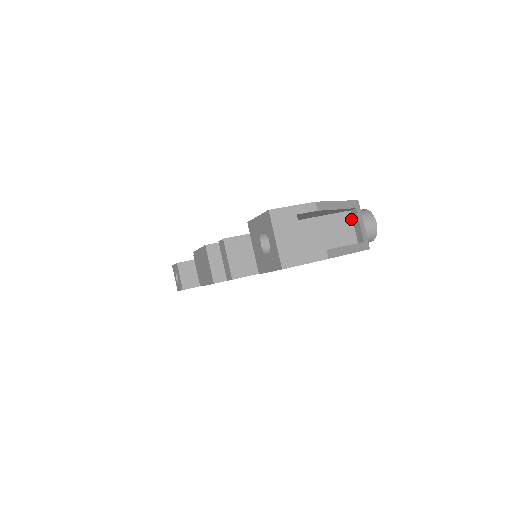
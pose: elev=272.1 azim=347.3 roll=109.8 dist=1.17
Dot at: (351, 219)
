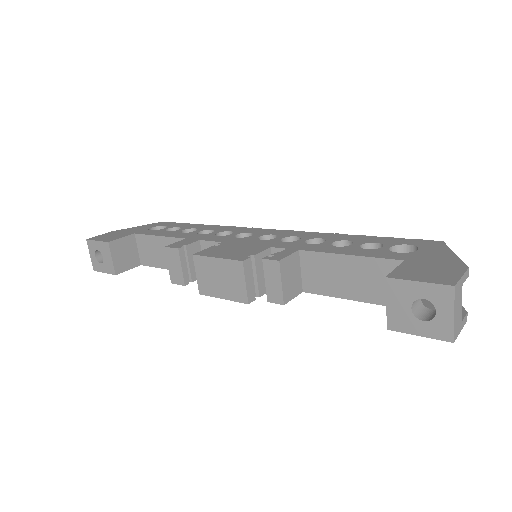
Dot at: occluded
